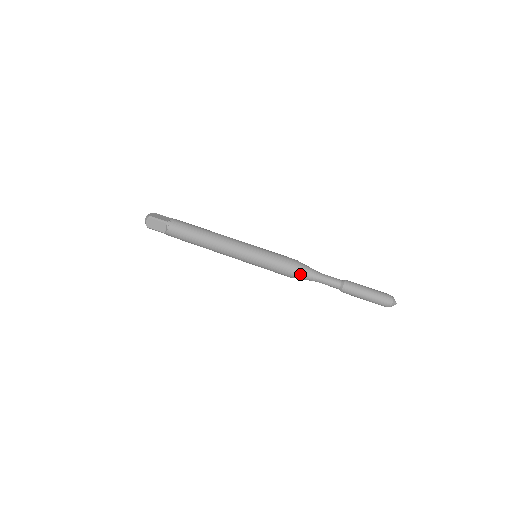
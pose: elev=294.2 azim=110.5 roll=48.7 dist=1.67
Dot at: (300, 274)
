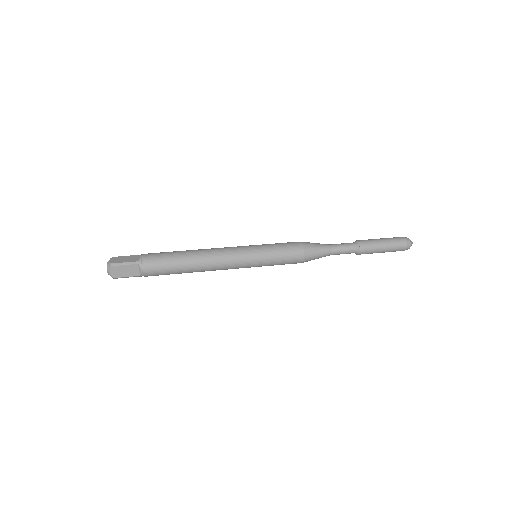
Dot at: (313, 255)
